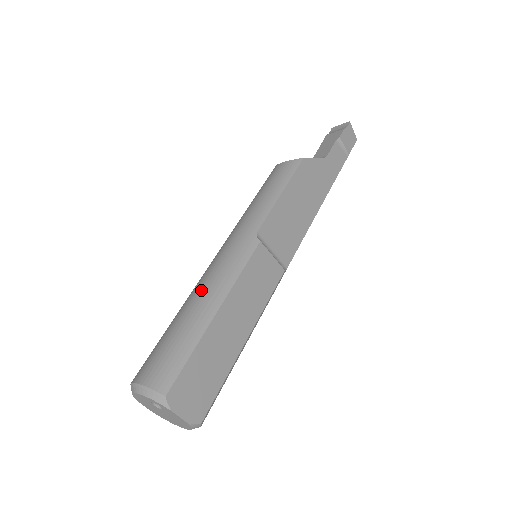
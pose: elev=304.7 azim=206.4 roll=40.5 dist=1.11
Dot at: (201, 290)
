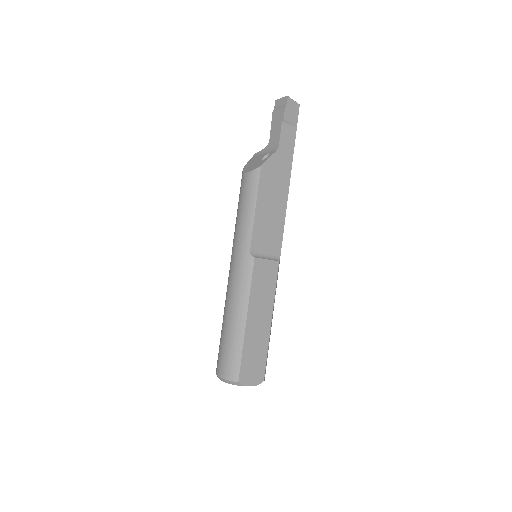
Dot at: (231, 307)
